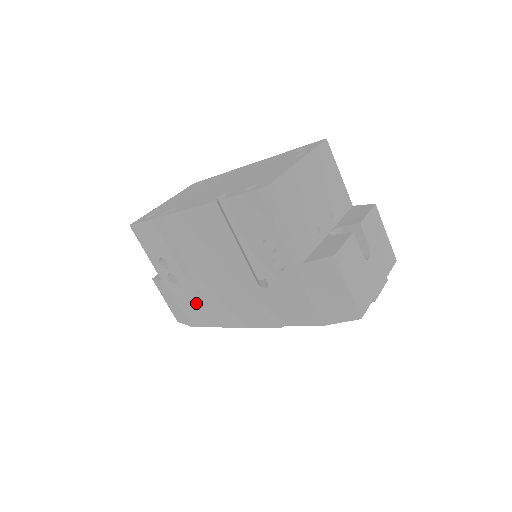
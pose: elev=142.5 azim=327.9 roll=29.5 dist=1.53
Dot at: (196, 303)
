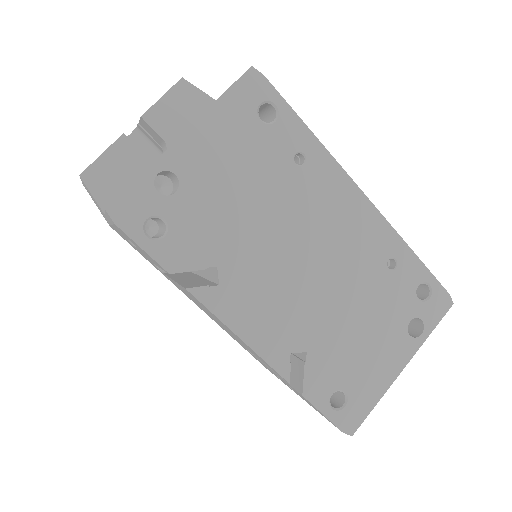
Dot at: occluded
